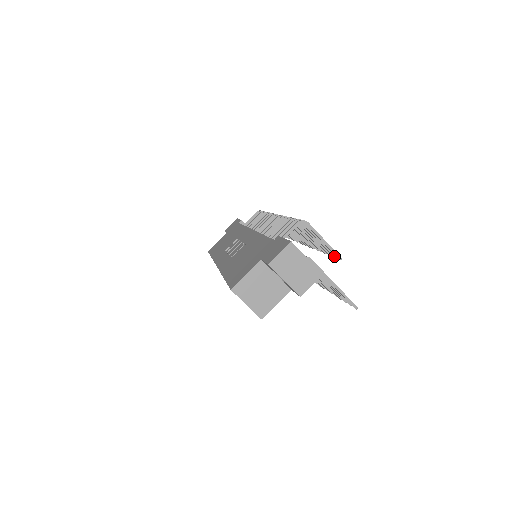
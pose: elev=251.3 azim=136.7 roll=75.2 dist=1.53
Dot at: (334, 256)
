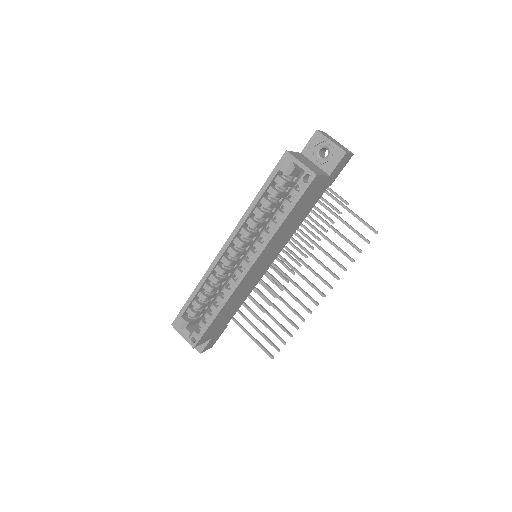
Dot at: (340, 212)
